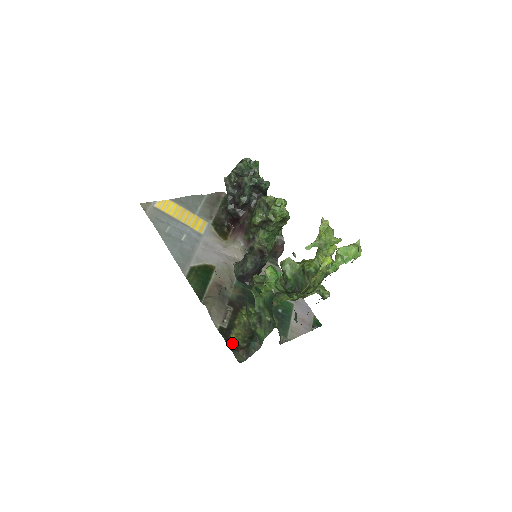
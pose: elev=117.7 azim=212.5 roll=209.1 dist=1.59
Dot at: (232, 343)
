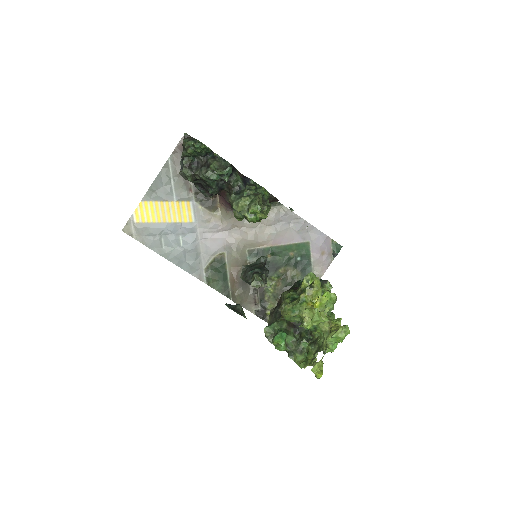
Dot at: occluded
